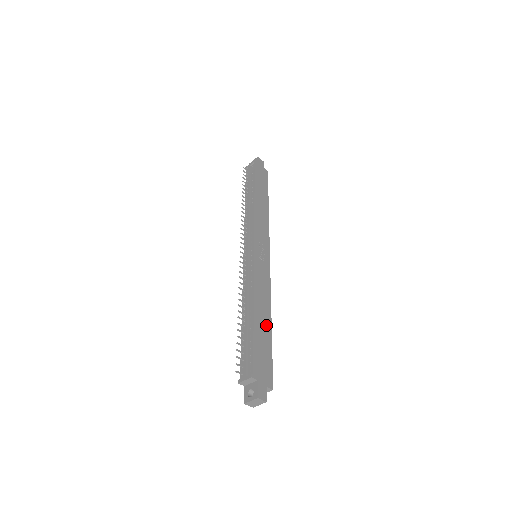
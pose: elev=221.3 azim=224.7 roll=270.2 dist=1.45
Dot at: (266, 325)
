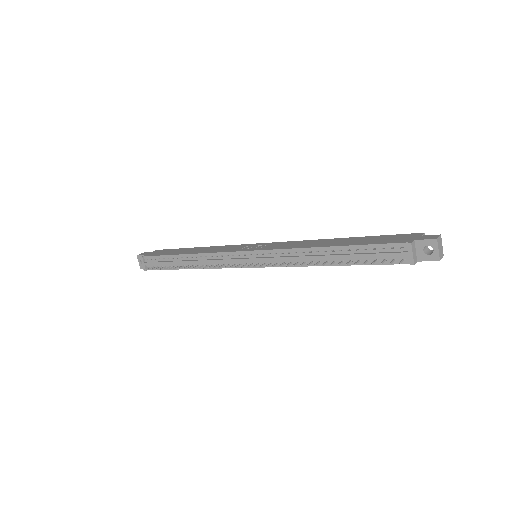
Dot at: (344, 240)
